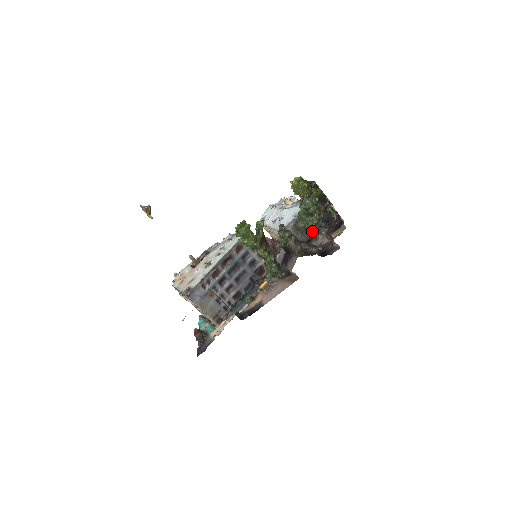
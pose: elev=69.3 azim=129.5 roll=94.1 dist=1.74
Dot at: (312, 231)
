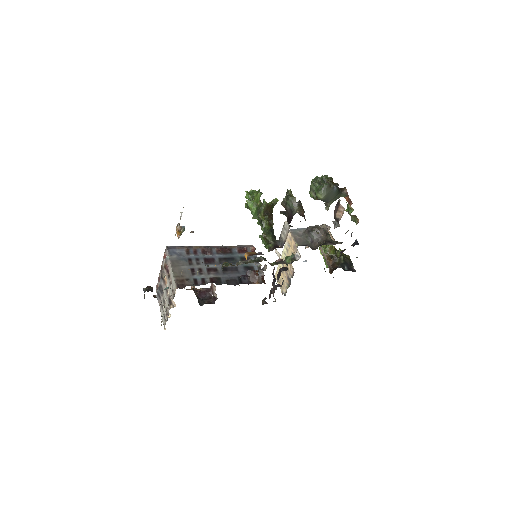
Dot at: (324, 240)
